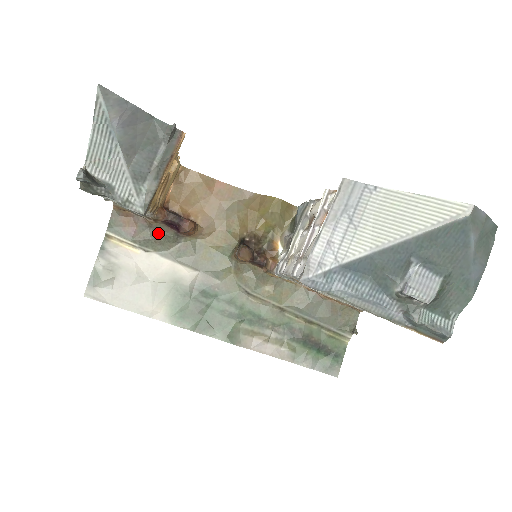
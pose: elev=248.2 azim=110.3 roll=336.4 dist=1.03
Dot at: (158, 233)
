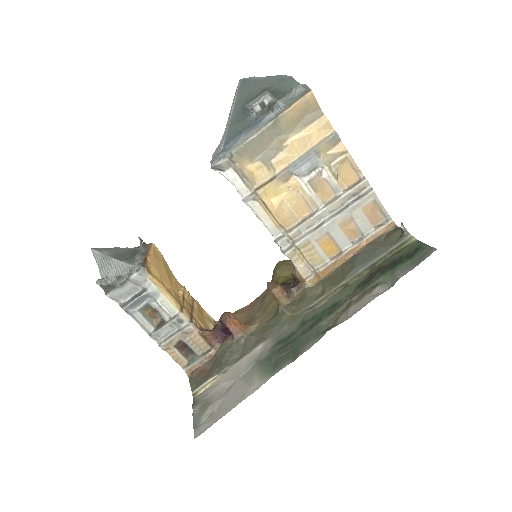
Dot at: (223, 354)
